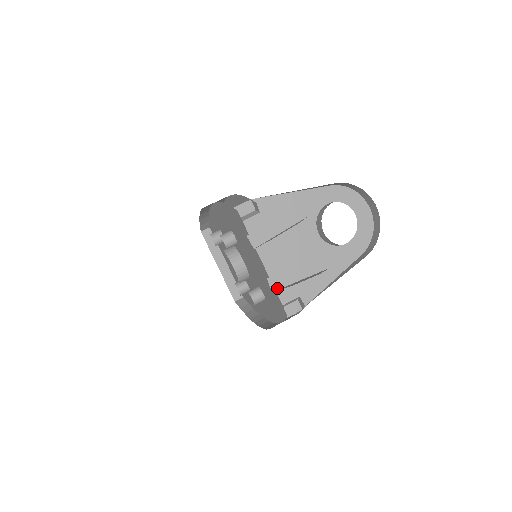
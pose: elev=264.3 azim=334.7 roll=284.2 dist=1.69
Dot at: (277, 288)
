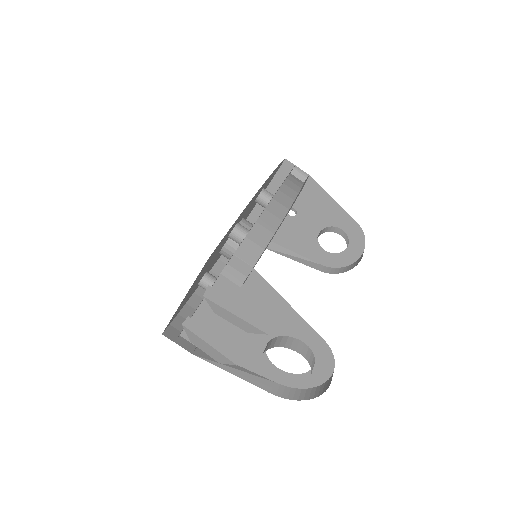
Dot at: (188, 327)
